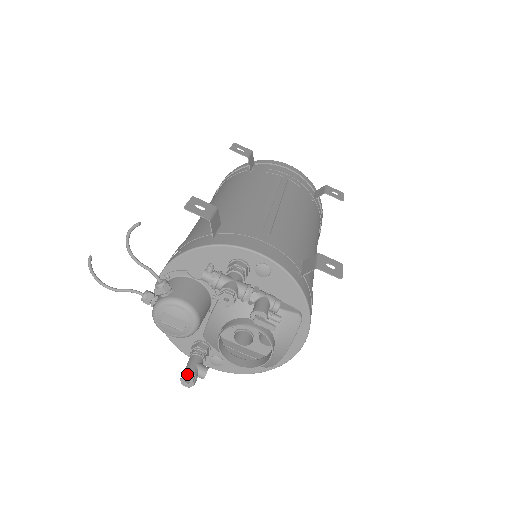
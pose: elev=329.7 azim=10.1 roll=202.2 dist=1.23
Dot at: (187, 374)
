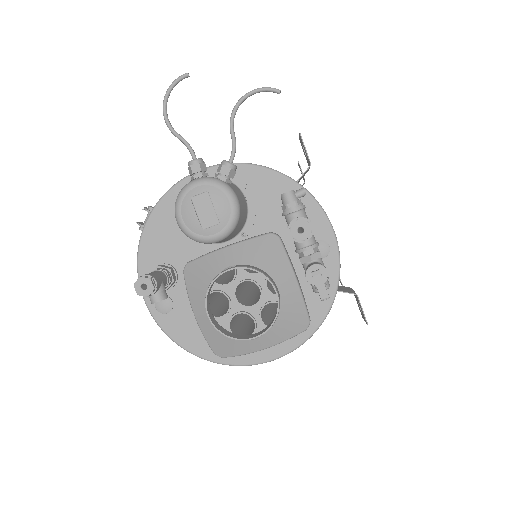
Dot at: (152, 278)
